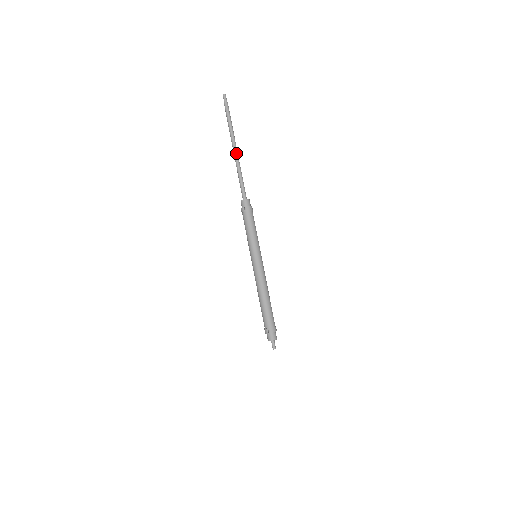
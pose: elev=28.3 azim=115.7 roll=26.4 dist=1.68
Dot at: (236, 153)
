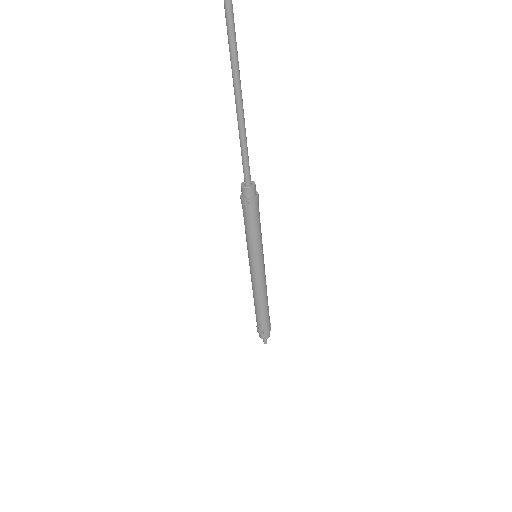
Dot at: (241, 108)
